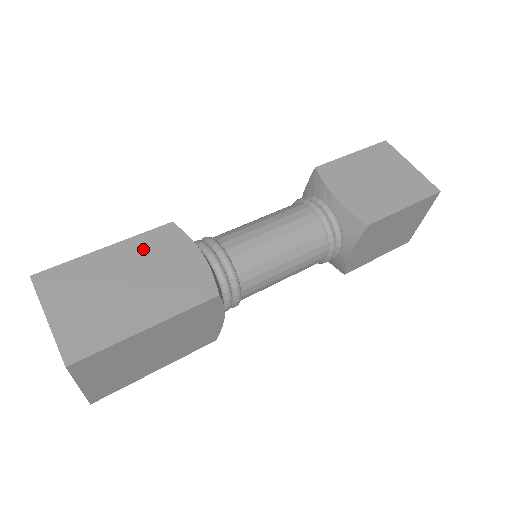
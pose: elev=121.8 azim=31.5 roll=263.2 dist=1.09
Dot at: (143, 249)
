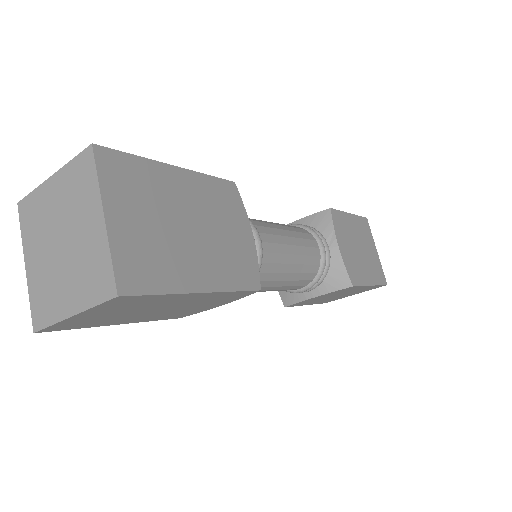
Dot at: (208, 195)
